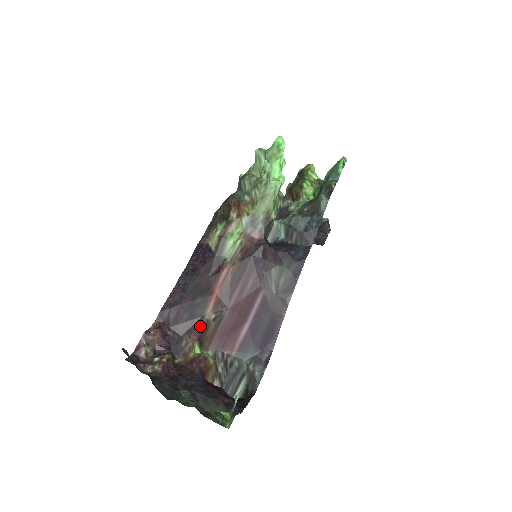
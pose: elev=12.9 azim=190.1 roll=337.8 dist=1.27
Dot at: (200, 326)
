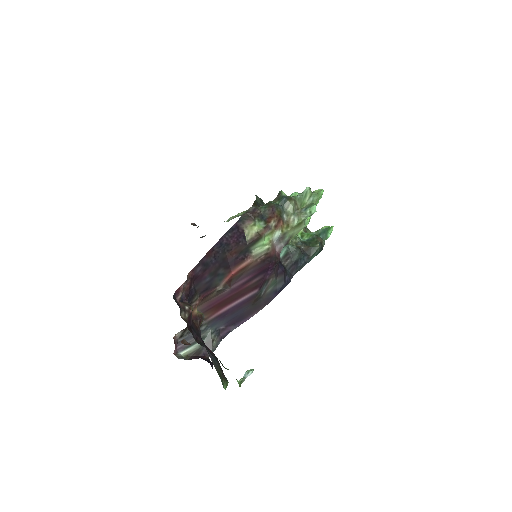
Dot at: (210, 291)
